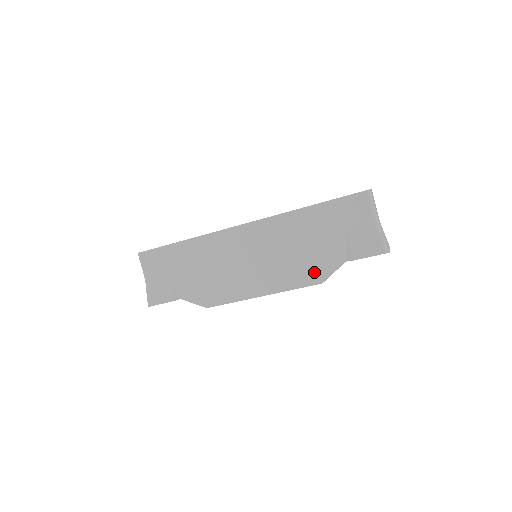
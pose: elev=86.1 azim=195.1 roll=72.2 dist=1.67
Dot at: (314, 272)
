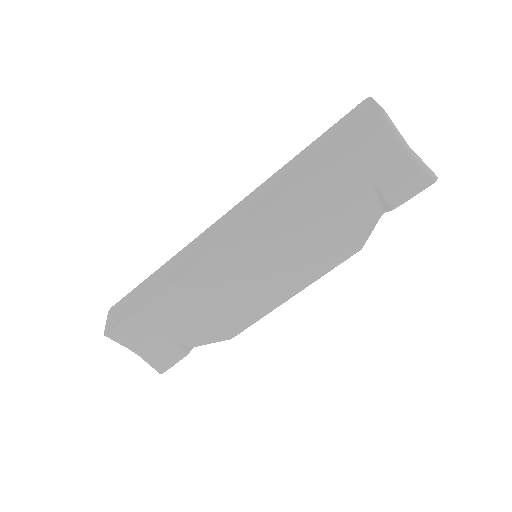
Dot at: (346, 244)
